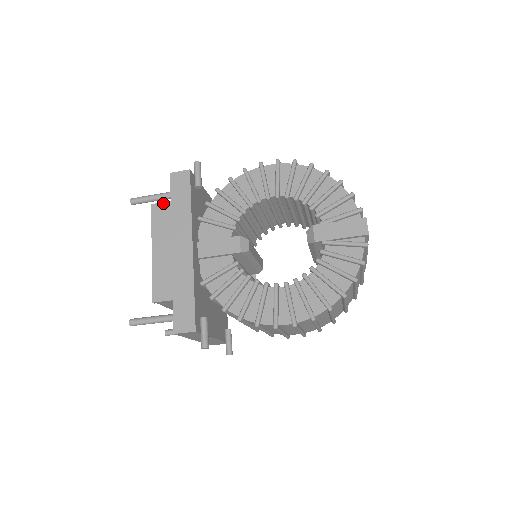
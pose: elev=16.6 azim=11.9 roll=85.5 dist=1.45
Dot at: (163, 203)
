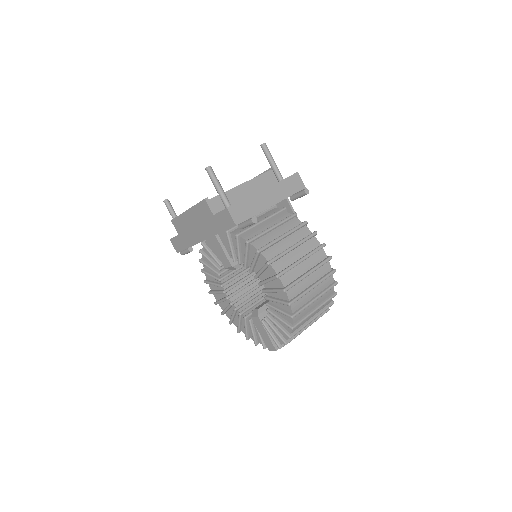
Dot at: (209, 209)
